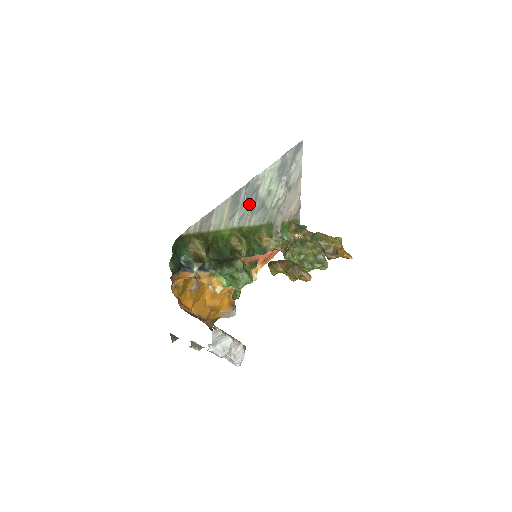
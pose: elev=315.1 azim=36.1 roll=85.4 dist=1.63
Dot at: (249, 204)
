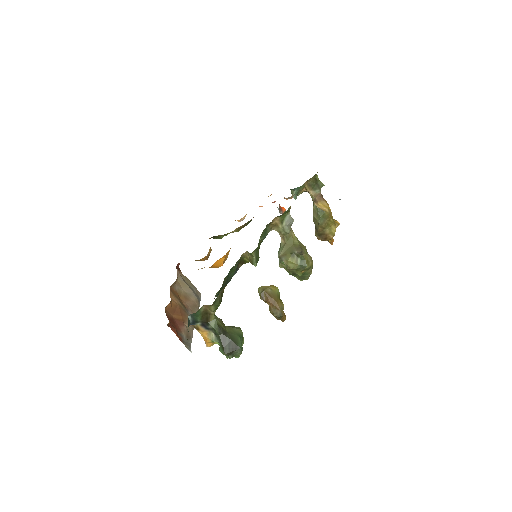
Dot at: occluded
